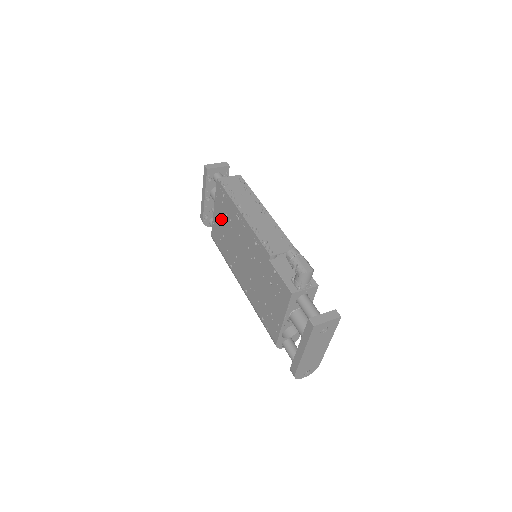
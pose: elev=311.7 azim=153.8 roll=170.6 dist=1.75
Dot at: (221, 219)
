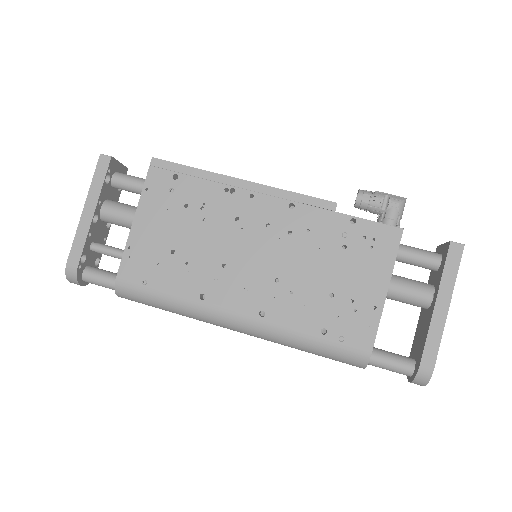
Dot at: (165, 223)
